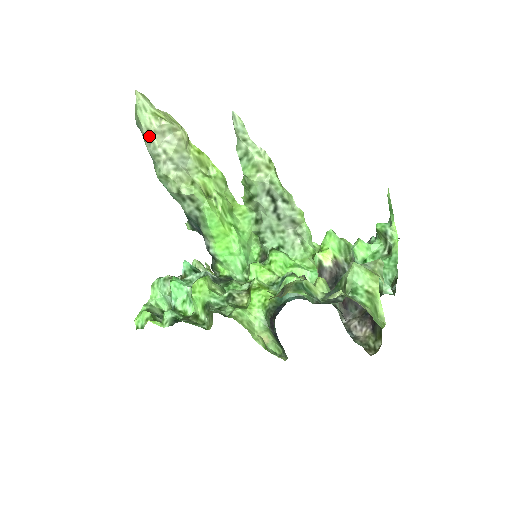
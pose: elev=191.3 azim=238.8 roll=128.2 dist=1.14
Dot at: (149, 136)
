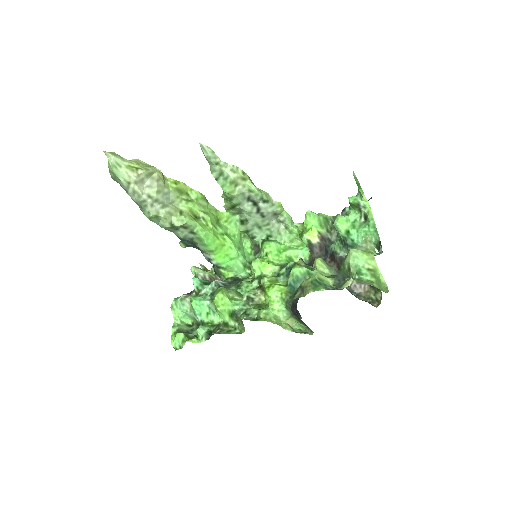
Dot at: (131, 188)
